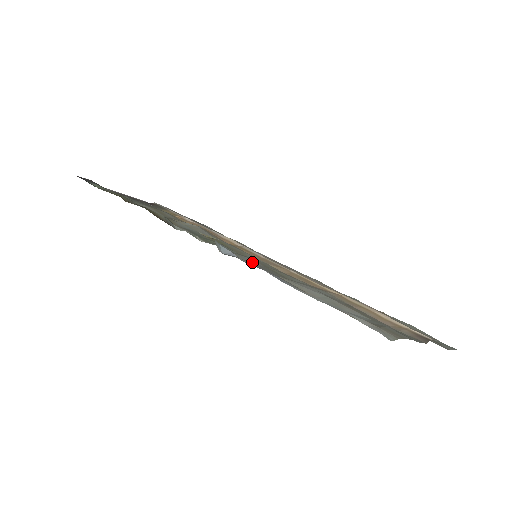
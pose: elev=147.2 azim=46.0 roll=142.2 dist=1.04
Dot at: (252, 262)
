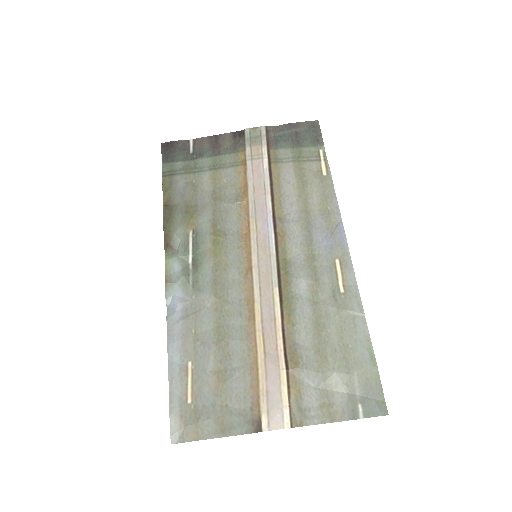
Dot at: (201, 303)
